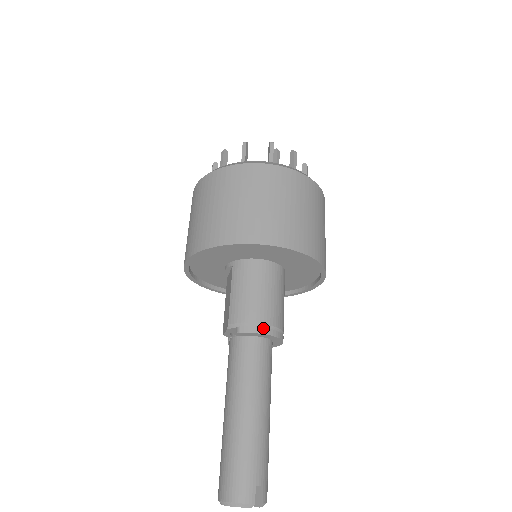
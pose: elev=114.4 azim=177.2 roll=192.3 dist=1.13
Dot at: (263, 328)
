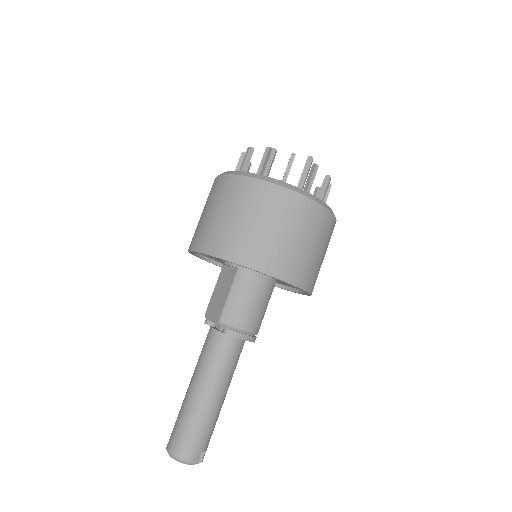
Dot at: (247, 336)
